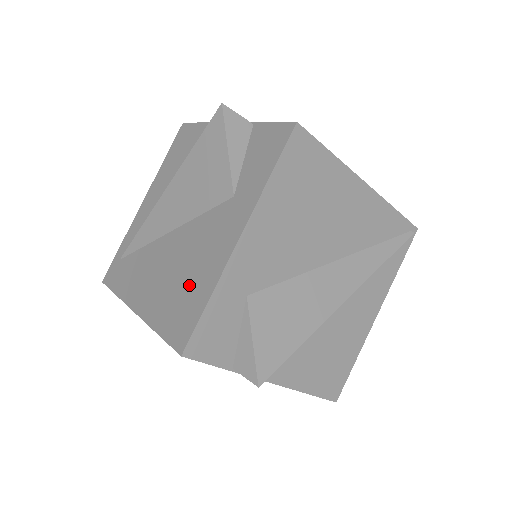
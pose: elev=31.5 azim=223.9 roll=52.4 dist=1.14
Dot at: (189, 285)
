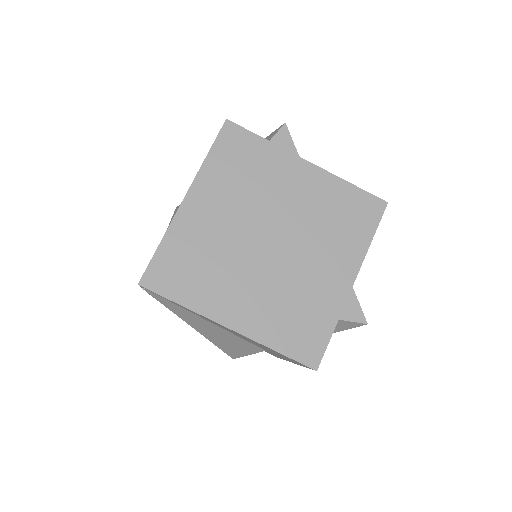
Dot at: occluded
